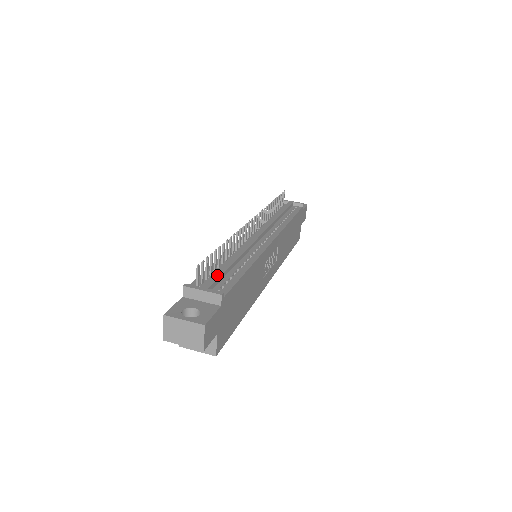
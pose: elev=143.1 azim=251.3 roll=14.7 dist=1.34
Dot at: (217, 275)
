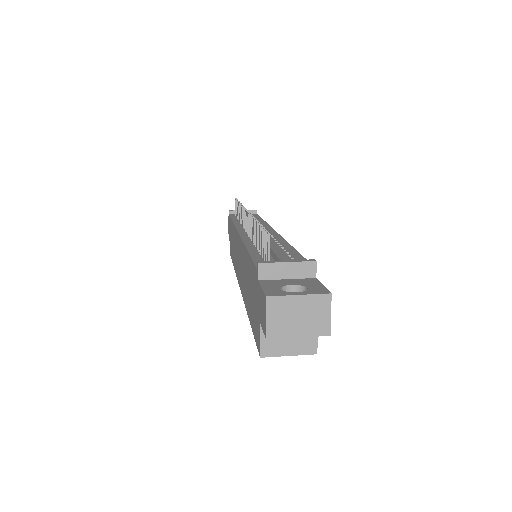
Dot at: (279, 251)
